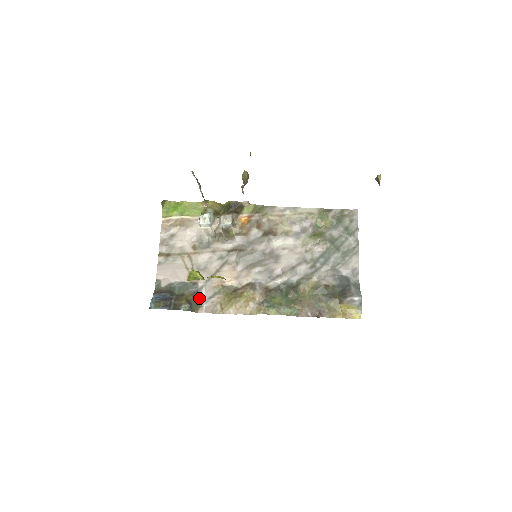
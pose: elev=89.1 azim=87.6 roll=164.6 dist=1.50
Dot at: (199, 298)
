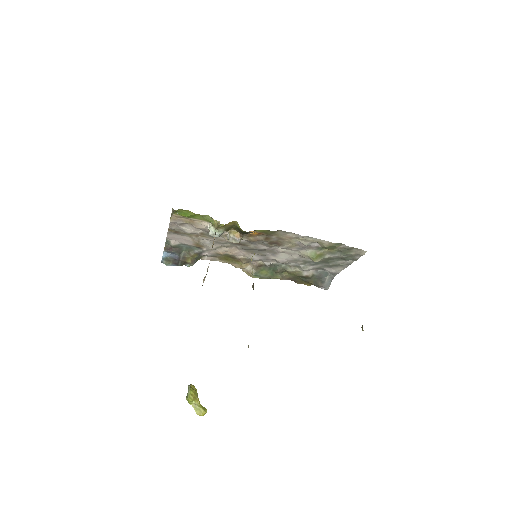
Dot at: (202, 255)
